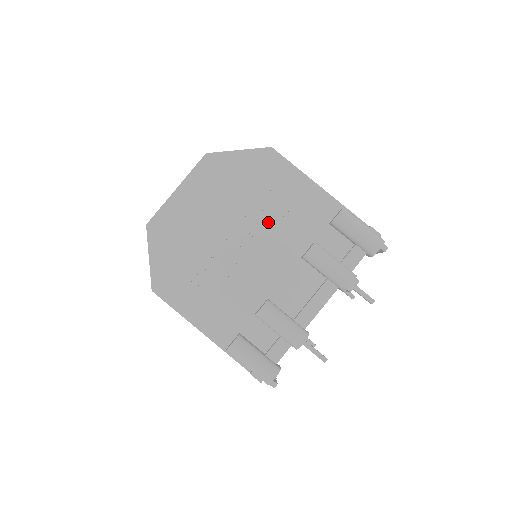
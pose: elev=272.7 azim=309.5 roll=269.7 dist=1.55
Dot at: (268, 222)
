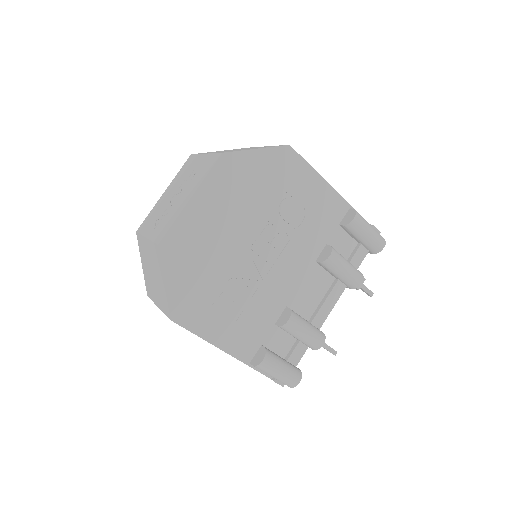
Dot at: (287, 228)
